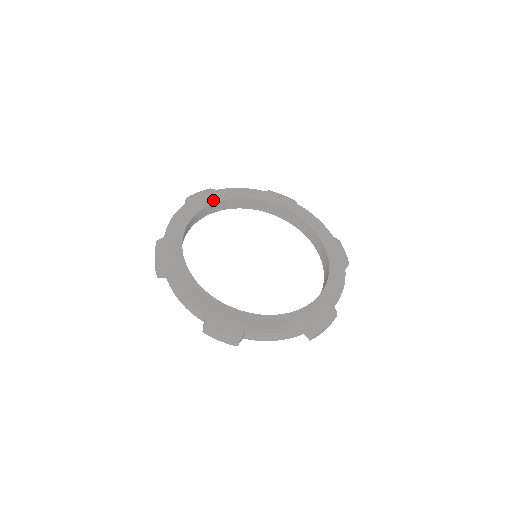
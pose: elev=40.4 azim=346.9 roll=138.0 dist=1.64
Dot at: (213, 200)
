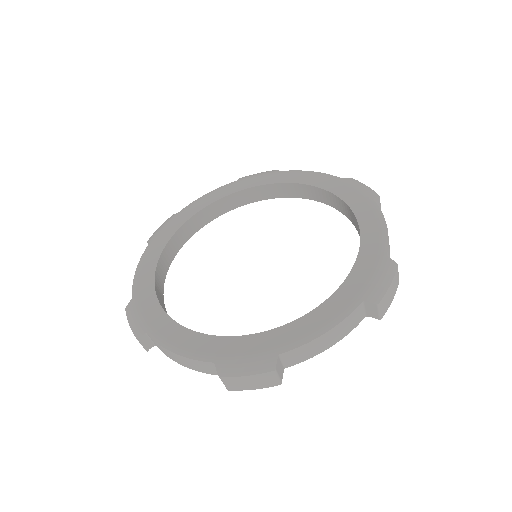
Dot at: (177, 225)
